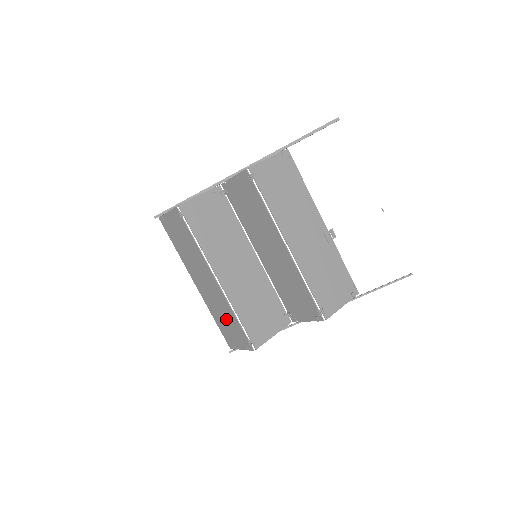
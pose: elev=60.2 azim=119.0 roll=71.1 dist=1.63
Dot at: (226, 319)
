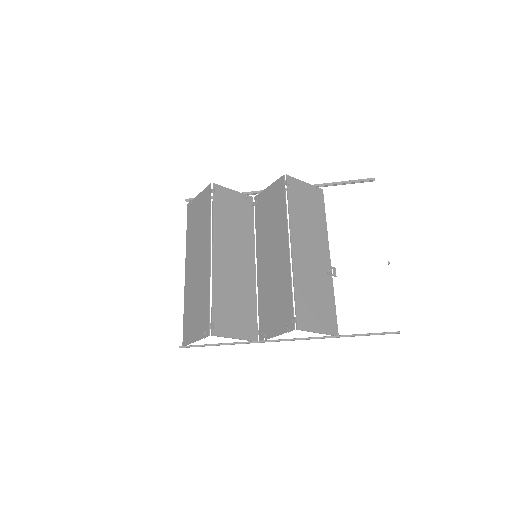
Dot at: (197, 303)
